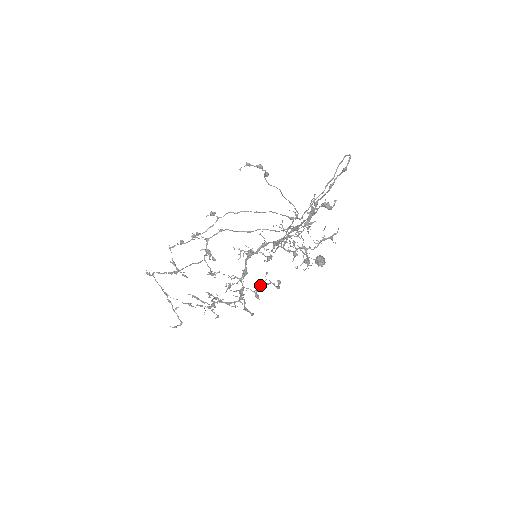
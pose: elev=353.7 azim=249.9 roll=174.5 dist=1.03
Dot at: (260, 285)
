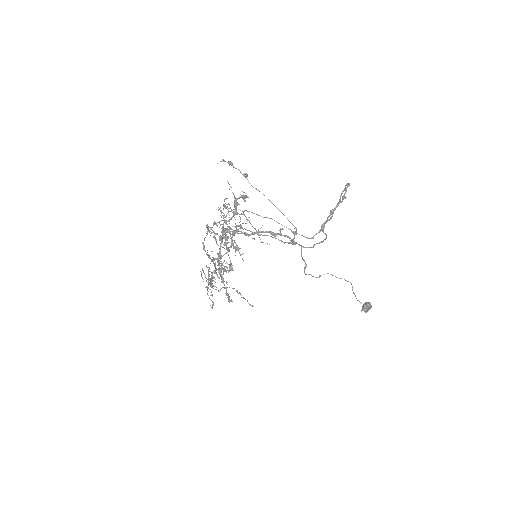
Dot at: (213, 263)
